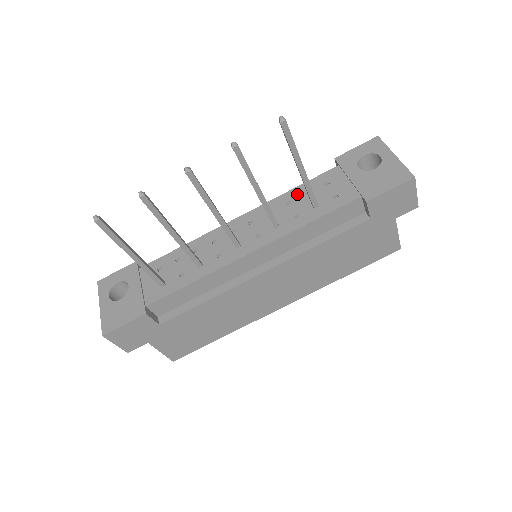
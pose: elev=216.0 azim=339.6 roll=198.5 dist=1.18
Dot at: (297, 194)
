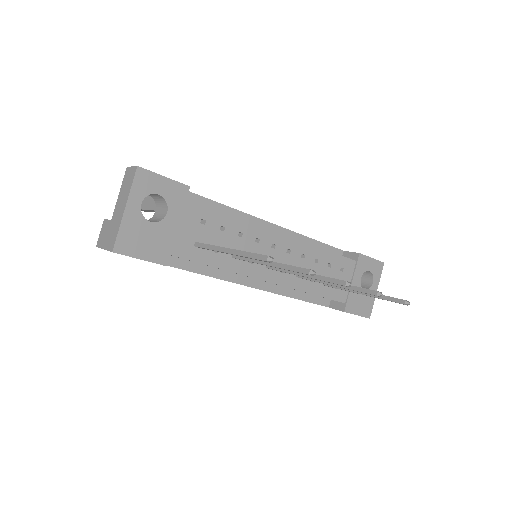
Dot at: (325, 259)
